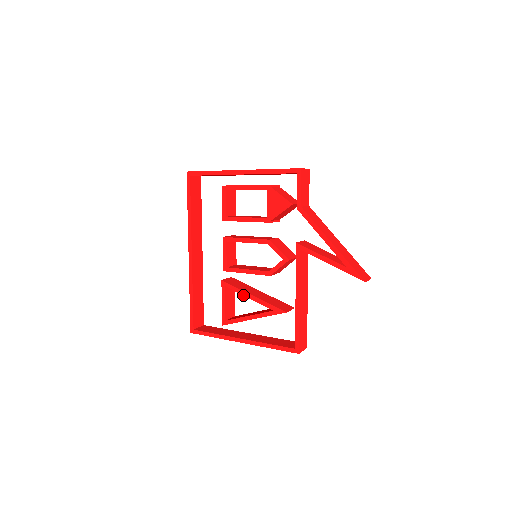
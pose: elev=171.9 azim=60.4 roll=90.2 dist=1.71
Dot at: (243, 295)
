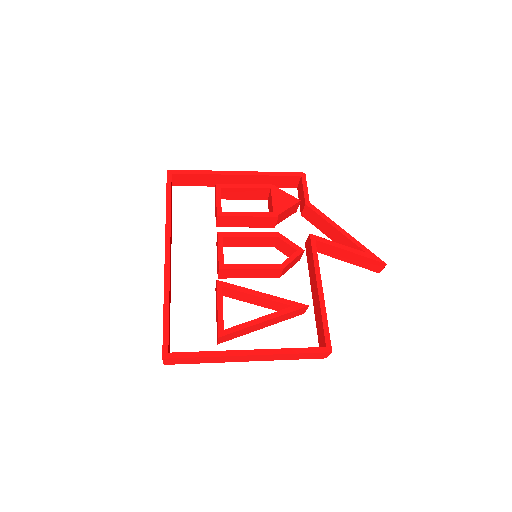
Dot at: (249, 293)
